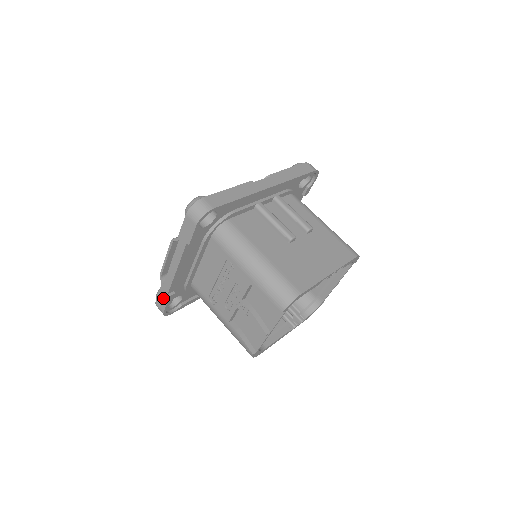
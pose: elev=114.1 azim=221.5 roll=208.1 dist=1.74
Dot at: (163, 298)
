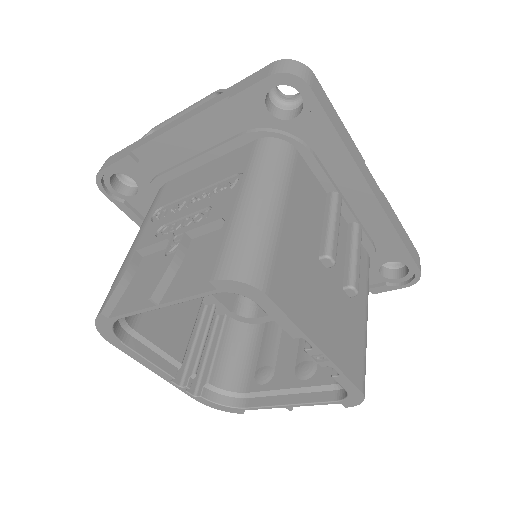
Dot at: (121, 154)
